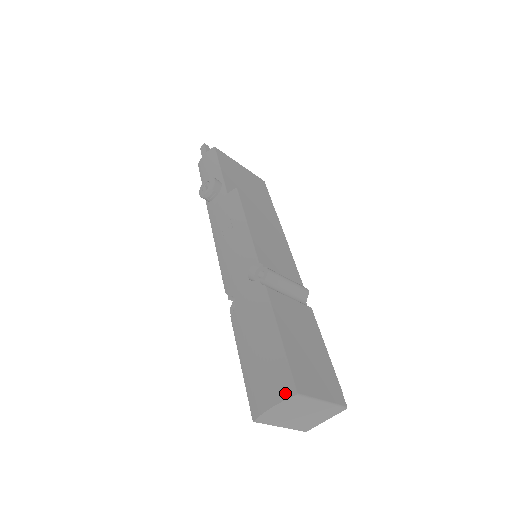
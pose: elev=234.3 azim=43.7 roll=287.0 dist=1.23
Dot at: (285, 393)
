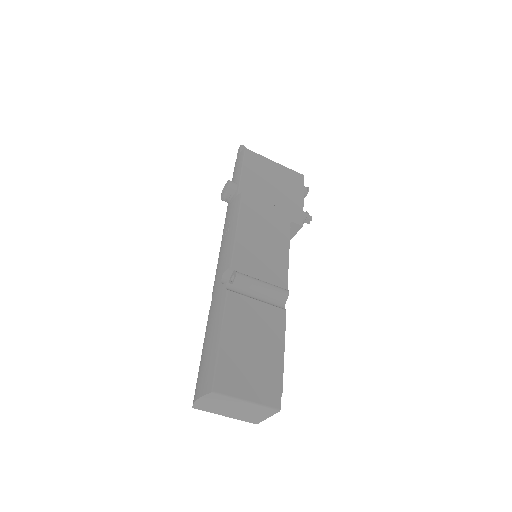
Dot at: (206, 389)
